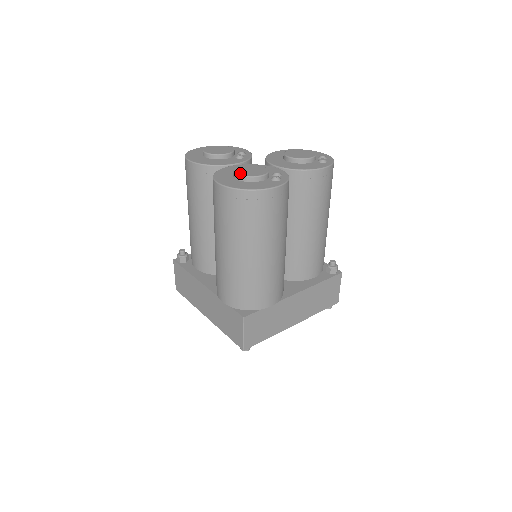
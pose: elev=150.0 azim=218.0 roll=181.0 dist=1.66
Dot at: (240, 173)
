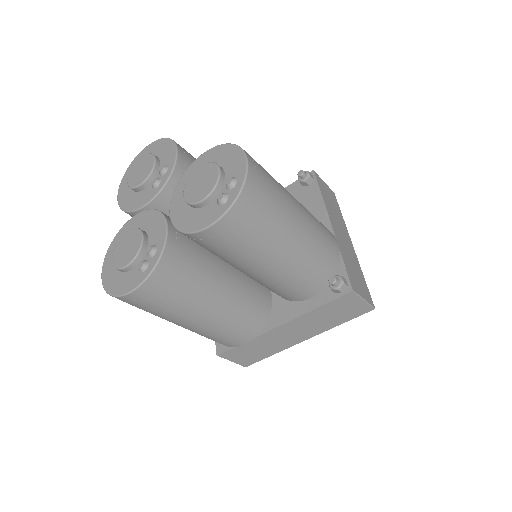
Dot at: (114, 257)
